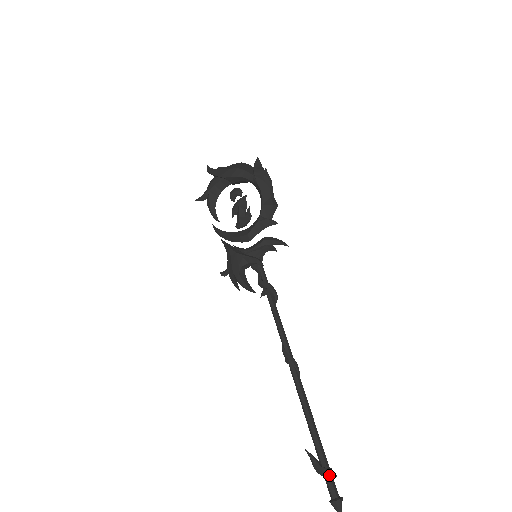
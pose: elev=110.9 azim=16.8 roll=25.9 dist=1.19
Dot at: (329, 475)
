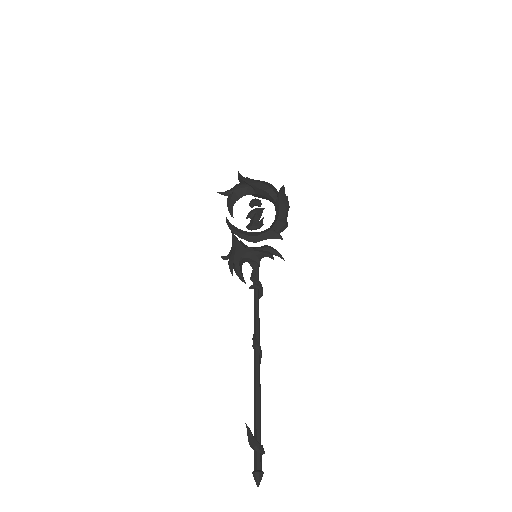
Dot at: (260, 449)
